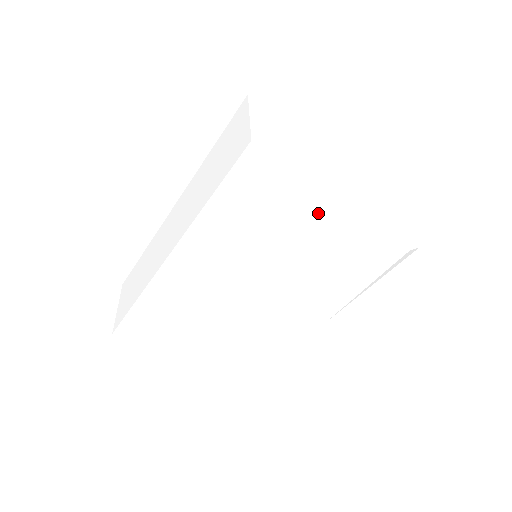
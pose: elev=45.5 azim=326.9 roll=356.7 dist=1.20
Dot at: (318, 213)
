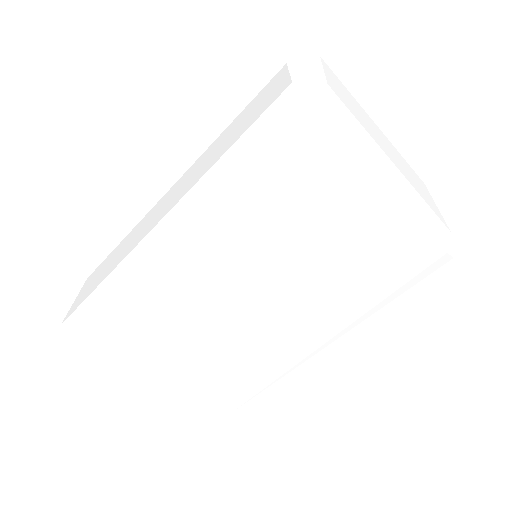
Dot at: (351, 184)
